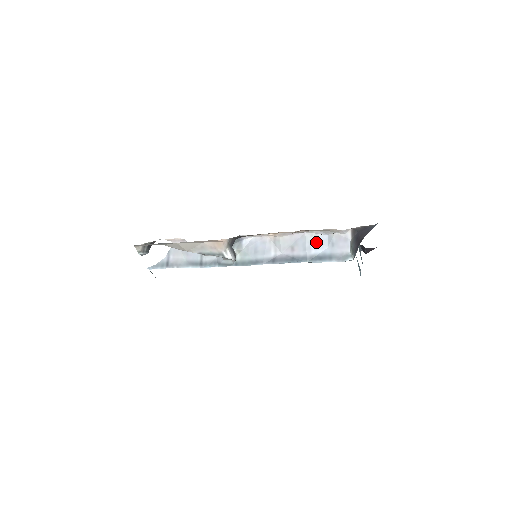
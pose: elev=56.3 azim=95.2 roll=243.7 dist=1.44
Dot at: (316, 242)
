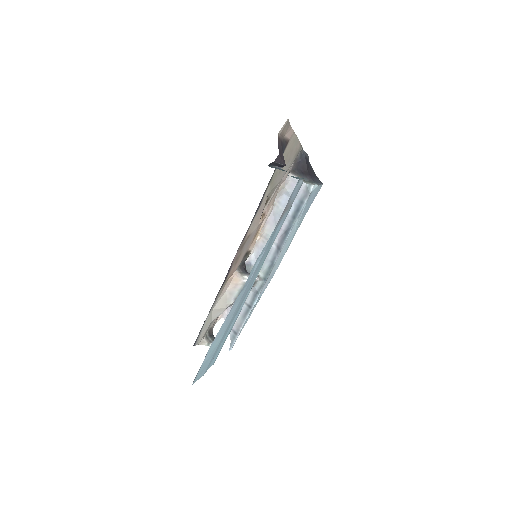
Dot at: (284, 206)
